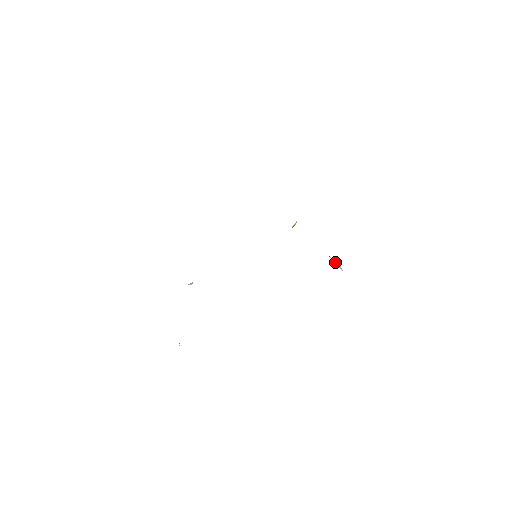
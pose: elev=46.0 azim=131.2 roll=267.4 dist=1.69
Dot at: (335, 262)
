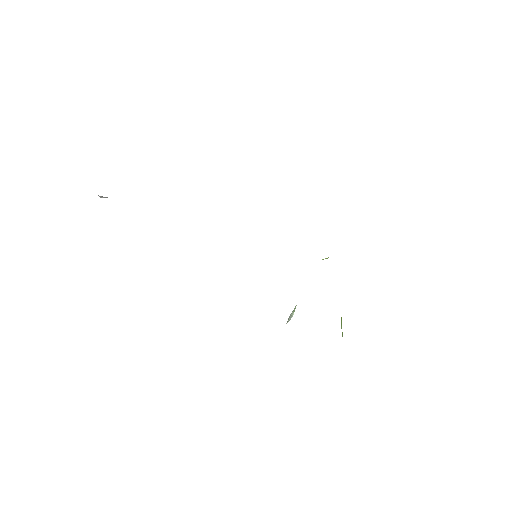
Dot at: (293, 312)
